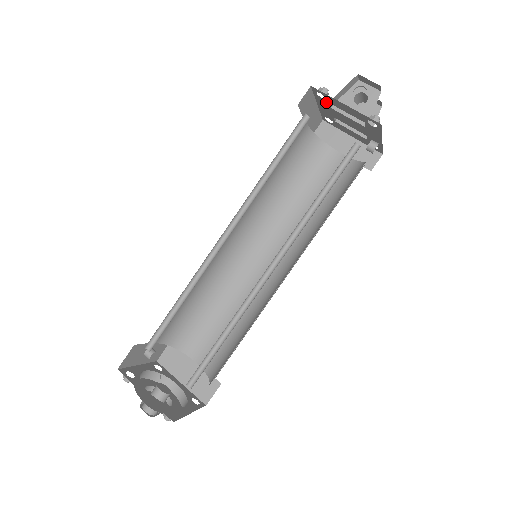
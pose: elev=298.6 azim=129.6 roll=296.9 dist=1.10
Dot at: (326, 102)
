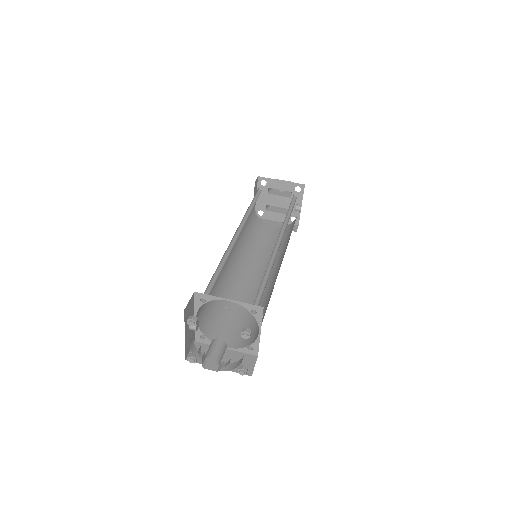
Dot at: (265, 189)
